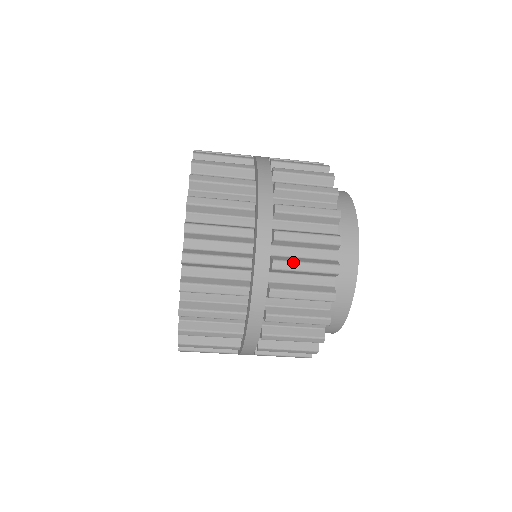
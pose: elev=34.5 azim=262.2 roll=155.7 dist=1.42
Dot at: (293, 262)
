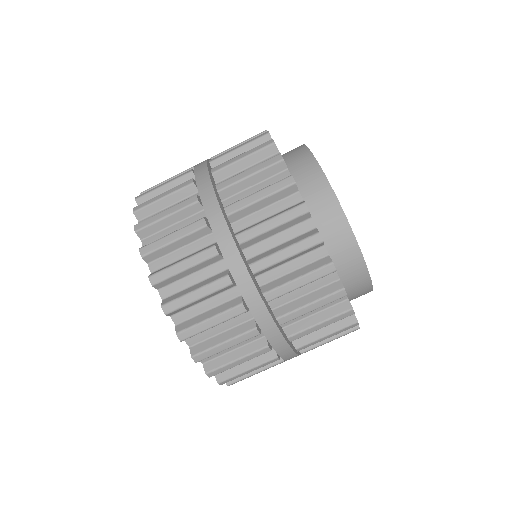
Dot at: occluded
